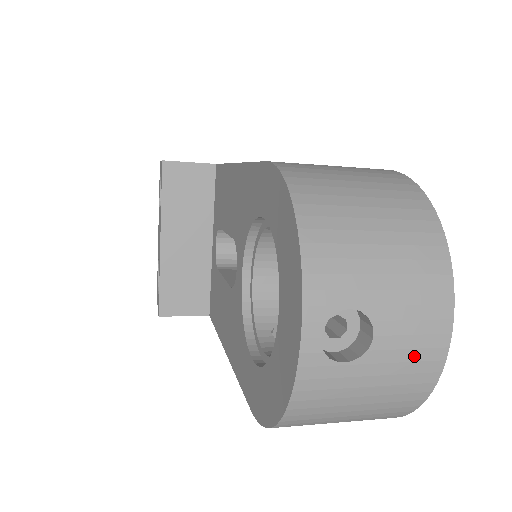
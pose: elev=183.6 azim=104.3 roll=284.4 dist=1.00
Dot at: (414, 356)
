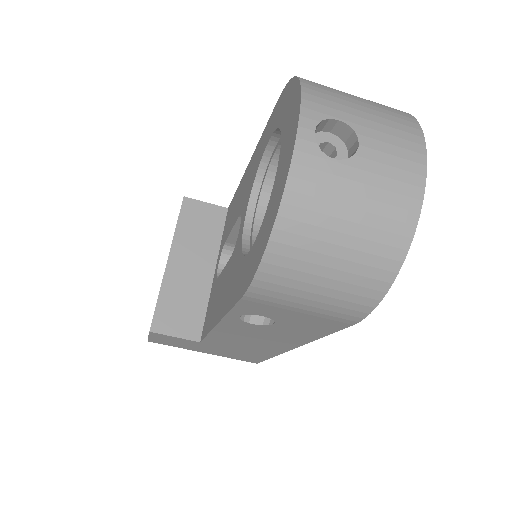
Dot at: (395, 175)
